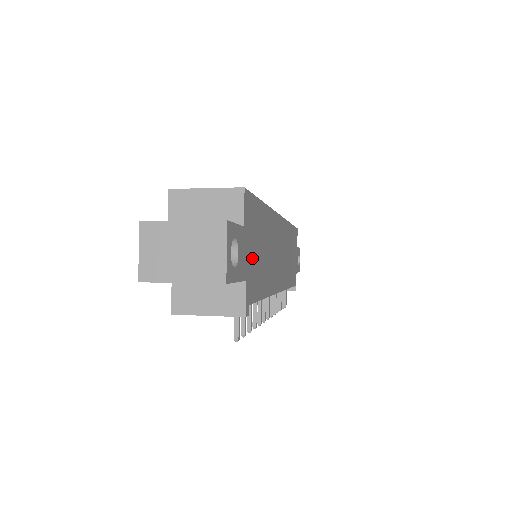
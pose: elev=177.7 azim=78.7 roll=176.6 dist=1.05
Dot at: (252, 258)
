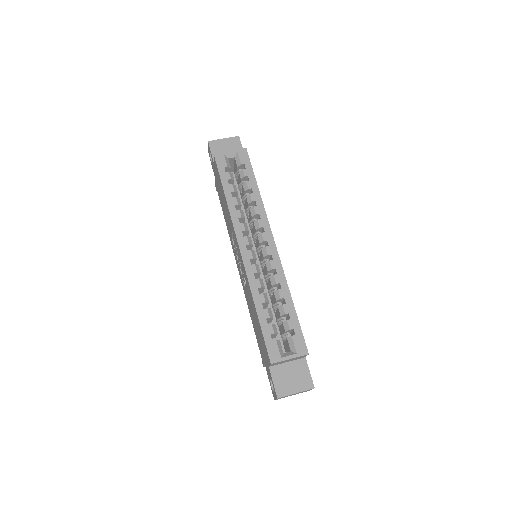
Dot at: occluded
